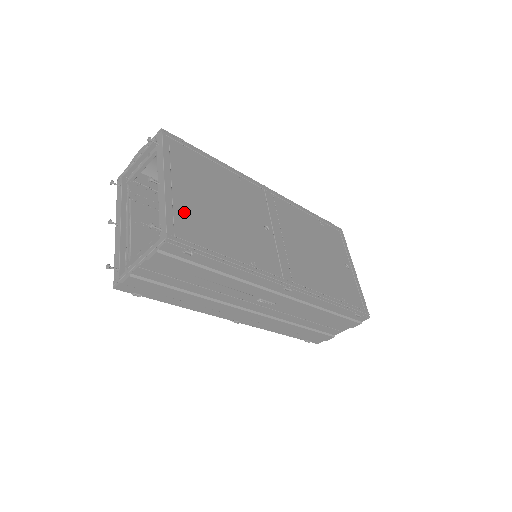
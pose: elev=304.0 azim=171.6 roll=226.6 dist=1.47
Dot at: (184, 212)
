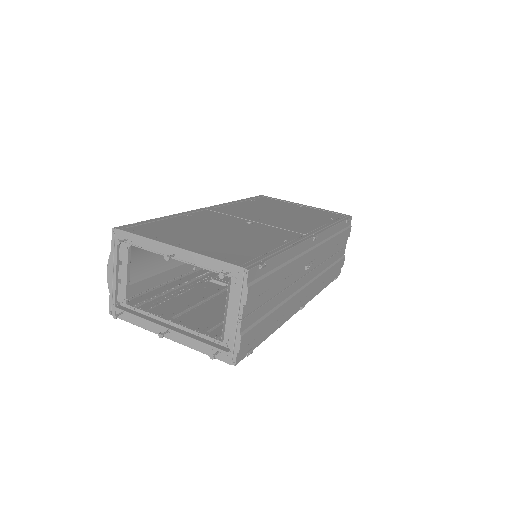
Dot at: (218, 251)
